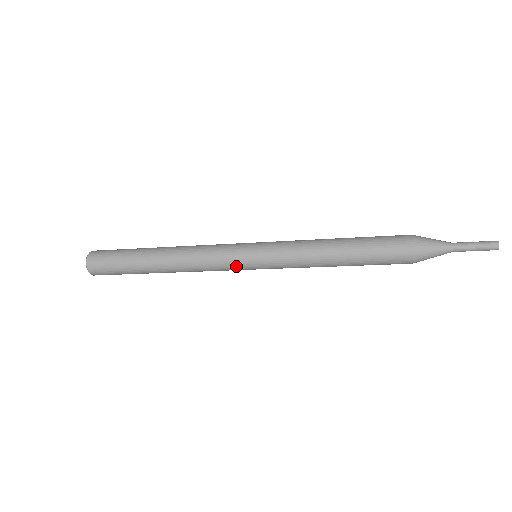
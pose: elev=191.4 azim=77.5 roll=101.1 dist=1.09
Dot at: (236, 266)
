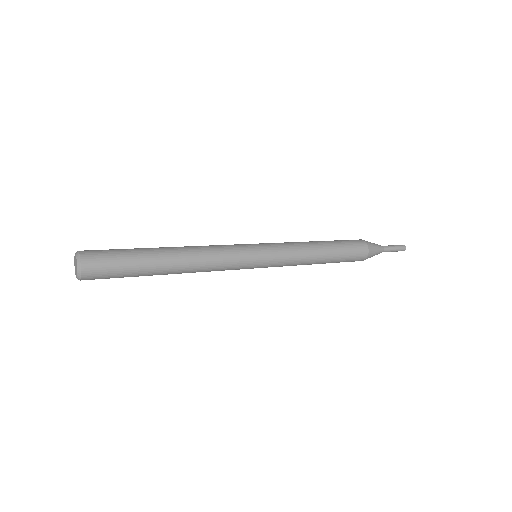
Dot at: occluded
